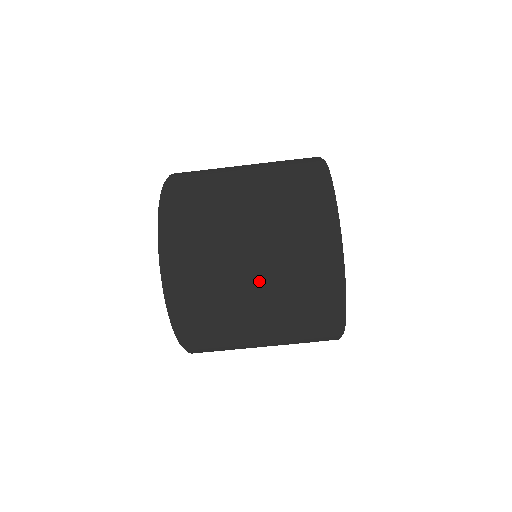
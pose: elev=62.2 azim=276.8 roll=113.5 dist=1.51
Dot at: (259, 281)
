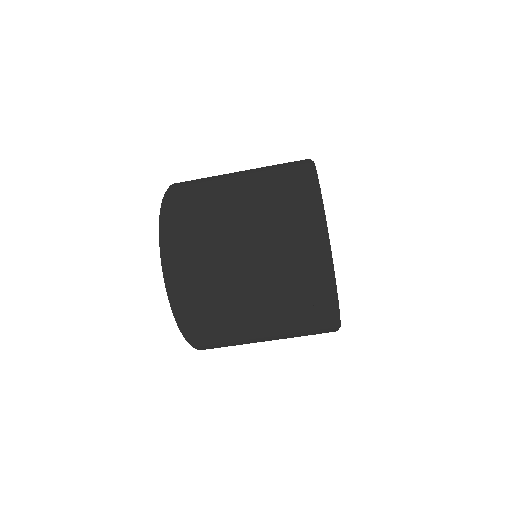
Dot at: (265, 327)
